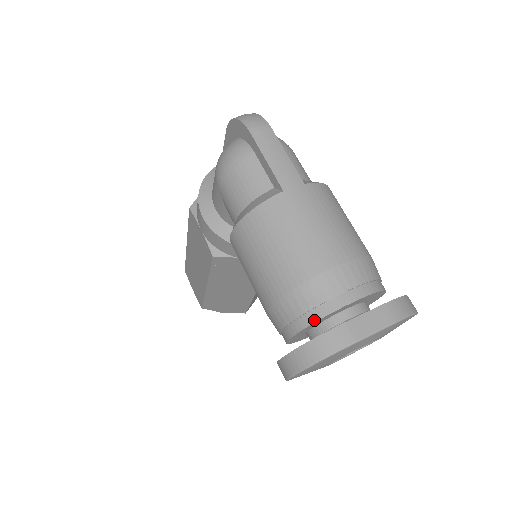
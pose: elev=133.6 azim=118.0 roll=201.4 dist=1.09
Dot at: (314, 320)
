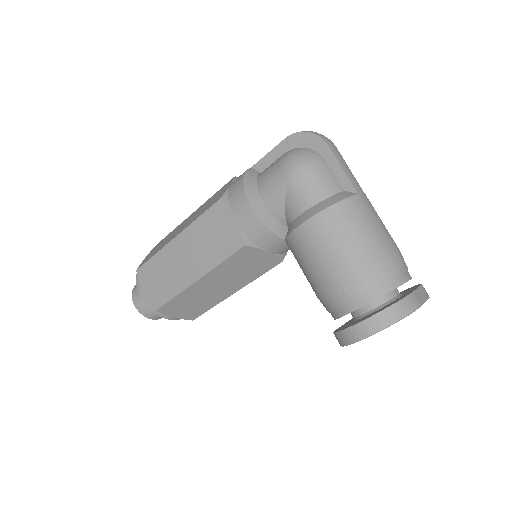
Dot at: (389, 290)
